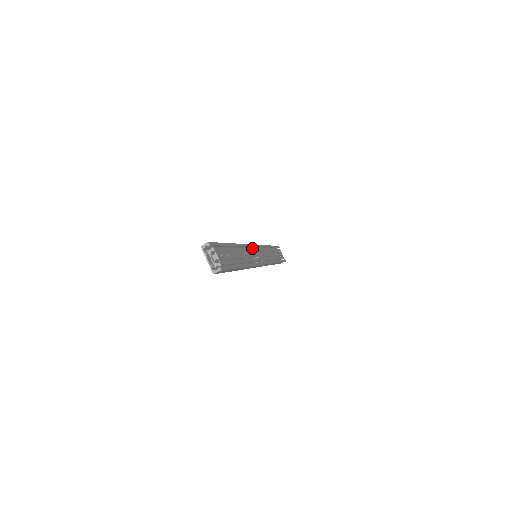
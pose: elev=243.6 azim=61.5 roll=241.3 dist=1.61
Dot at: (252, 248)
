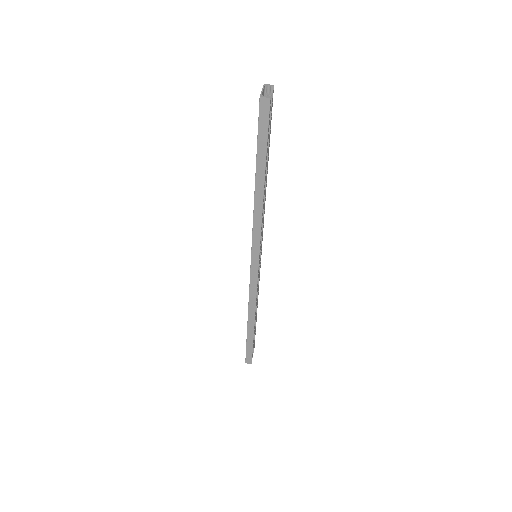
Dot at: occluded
